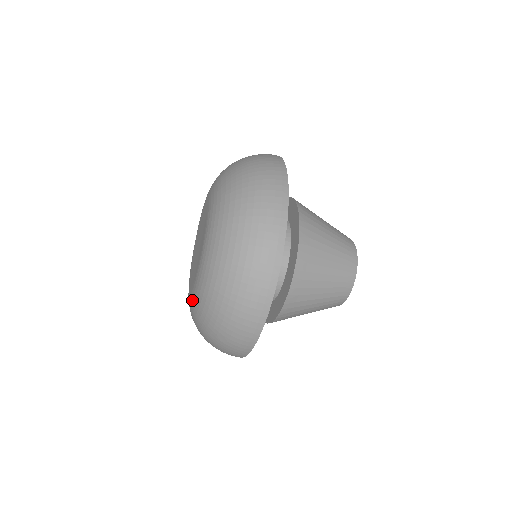
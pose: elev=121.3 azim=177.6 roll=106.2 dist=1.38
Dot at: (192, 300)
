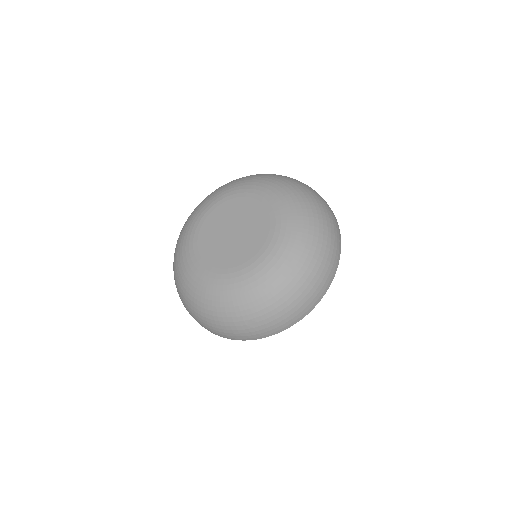
Dot at: (229, 281)
